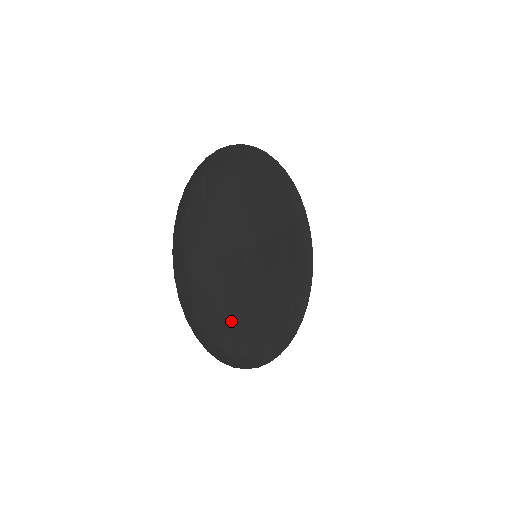
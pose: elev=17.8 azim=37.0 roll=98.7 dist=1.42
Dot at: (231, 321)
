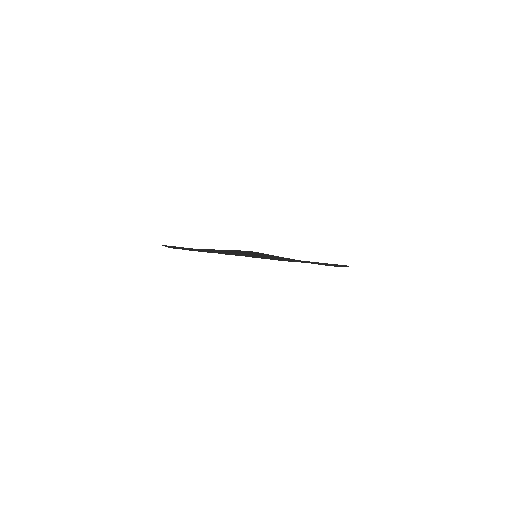
Dot at: occluded
